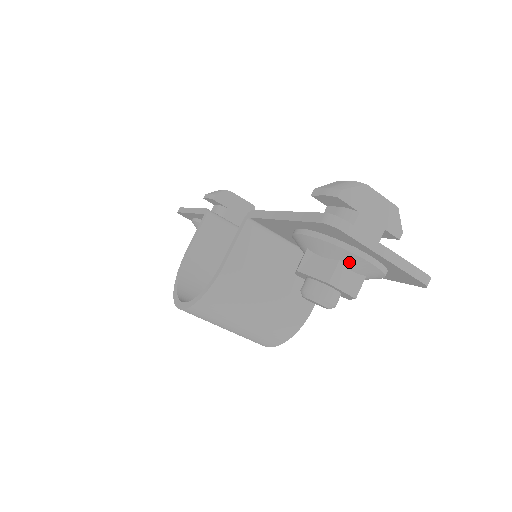
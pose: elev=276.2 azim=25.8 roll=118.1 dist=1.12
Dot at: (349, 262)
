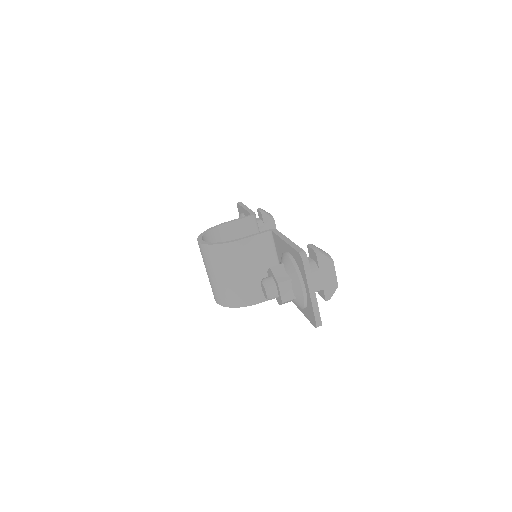
Dot at: (295, 283)
